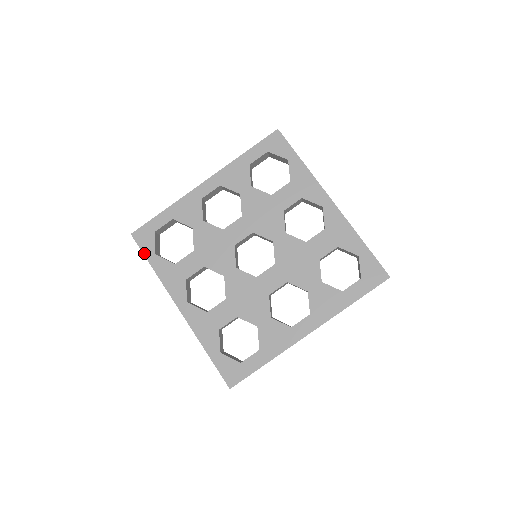
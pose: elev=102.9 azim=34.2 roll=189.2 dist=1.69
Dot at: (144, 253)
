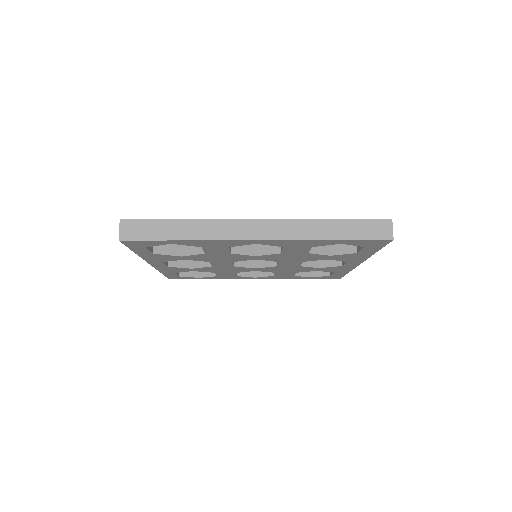
Dot at: (157, 220)
